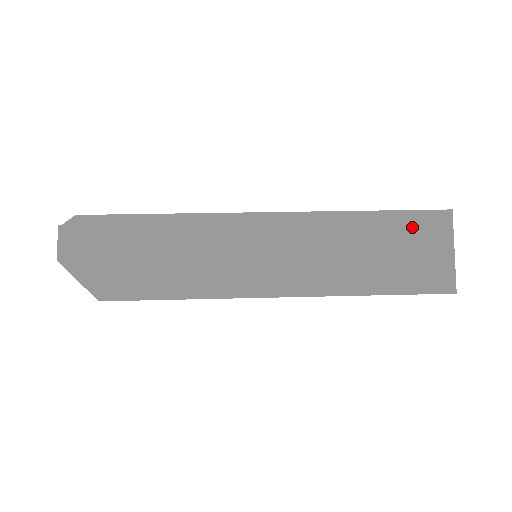
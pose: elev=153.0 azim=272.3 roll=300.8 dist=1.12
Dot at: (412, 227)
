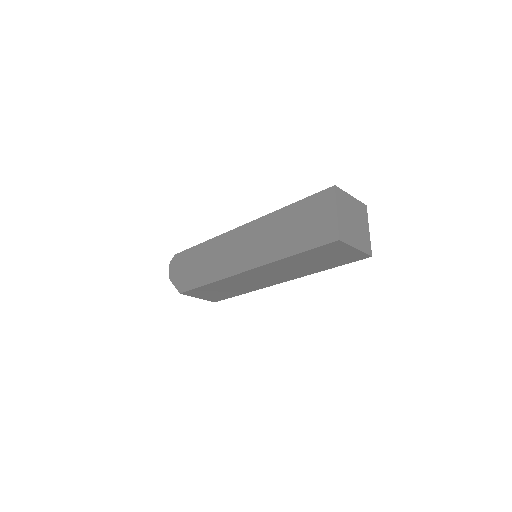
Dot at: (312, 206)
